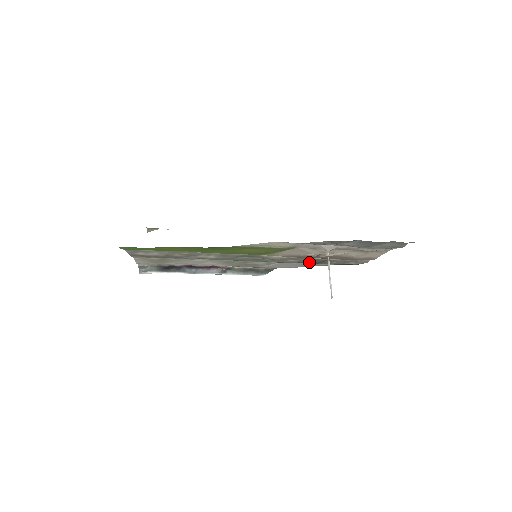
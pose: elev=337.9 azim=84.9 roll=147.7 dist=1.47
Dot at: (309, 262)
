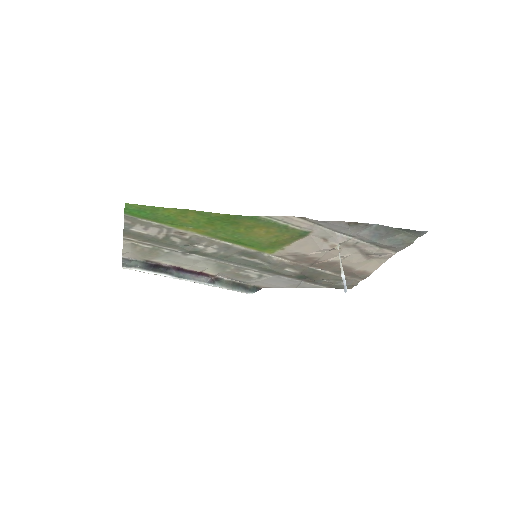
Dot at: (302, 277)
